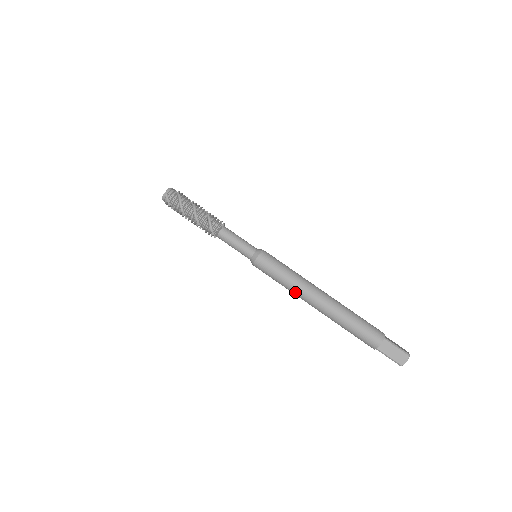
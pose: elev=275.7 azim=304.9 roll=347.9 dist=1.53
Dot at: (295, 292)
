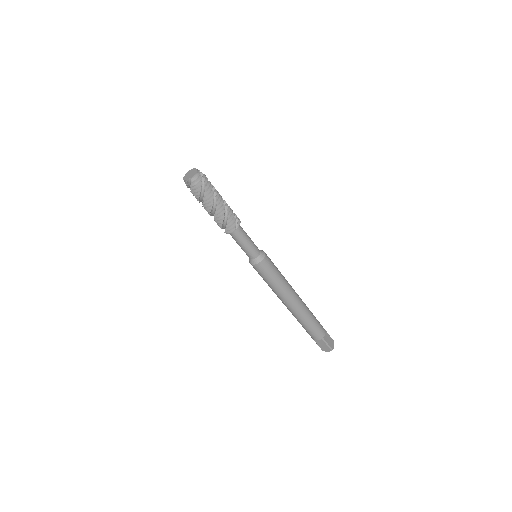
Dot at: (274, 292)
